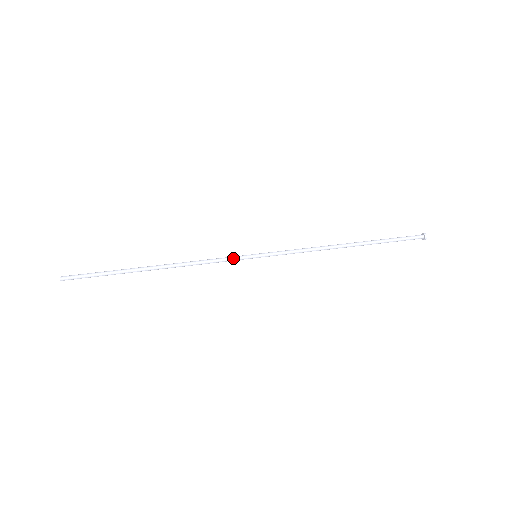
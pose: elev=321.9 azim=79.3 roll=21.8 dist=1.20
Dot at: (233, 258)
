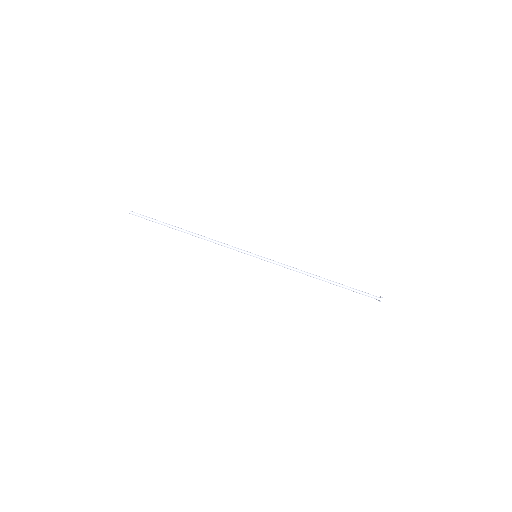
Dot at: (240, 250)
